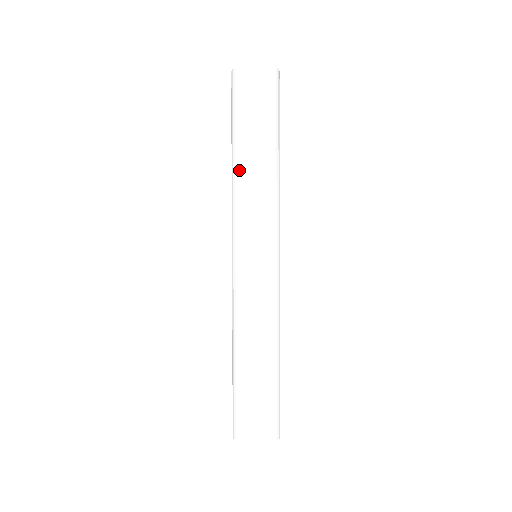
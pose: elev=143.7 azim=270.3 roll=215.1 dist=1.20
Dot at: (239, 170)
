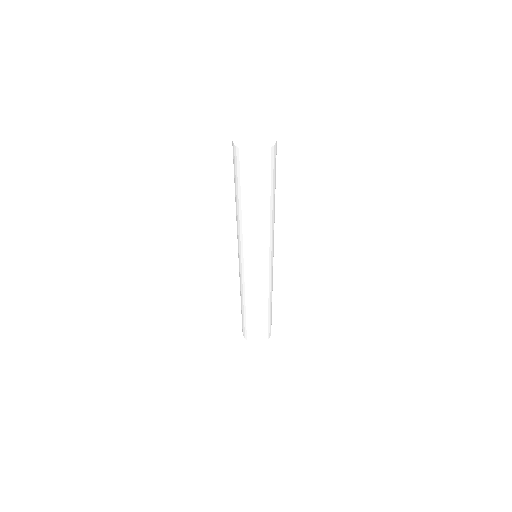
Dot at: (236, 214)
